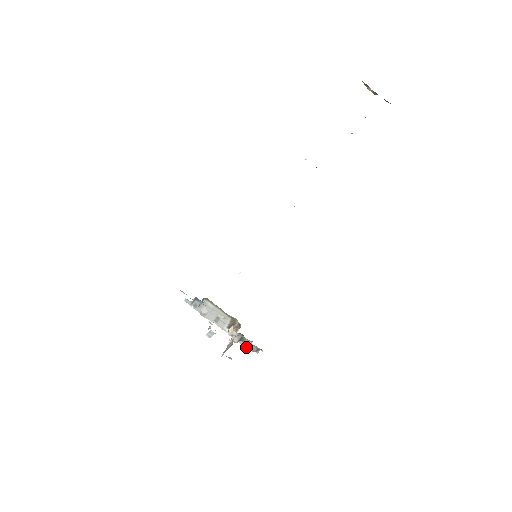
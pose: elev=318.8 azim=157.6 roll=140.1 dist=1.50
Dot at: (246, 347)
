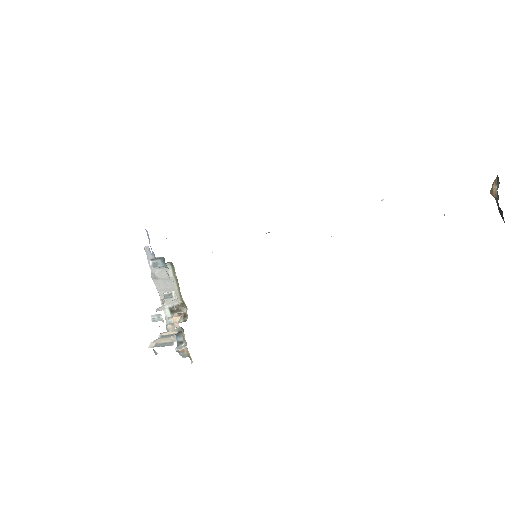
Dot at: occluded
